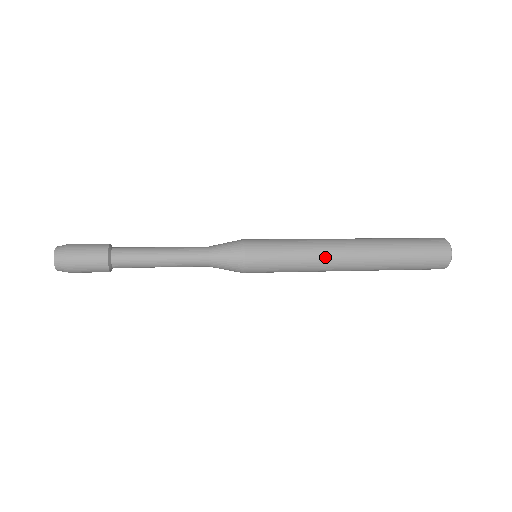
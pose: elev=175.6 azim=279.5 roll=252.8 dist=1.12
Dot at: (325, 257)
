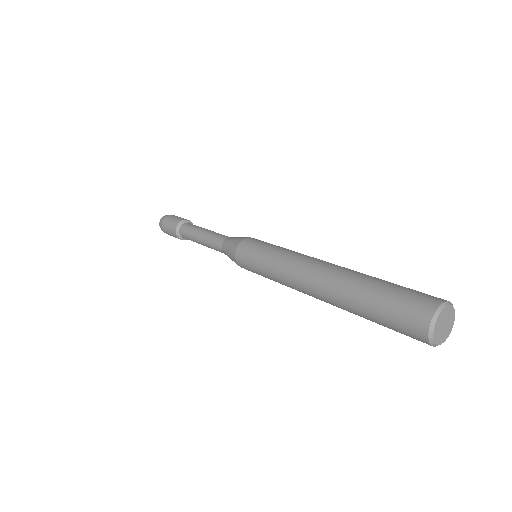
Dot at: (289, 275)
